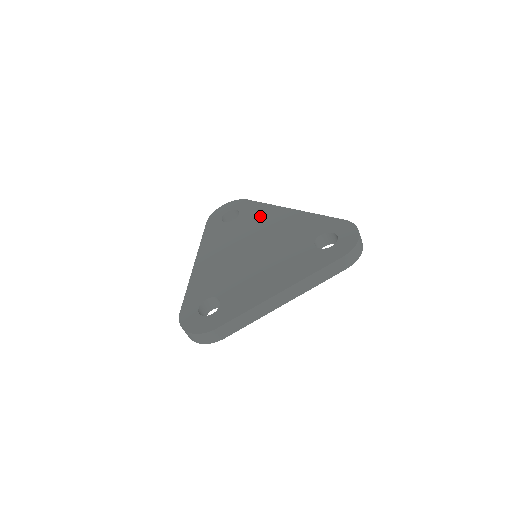
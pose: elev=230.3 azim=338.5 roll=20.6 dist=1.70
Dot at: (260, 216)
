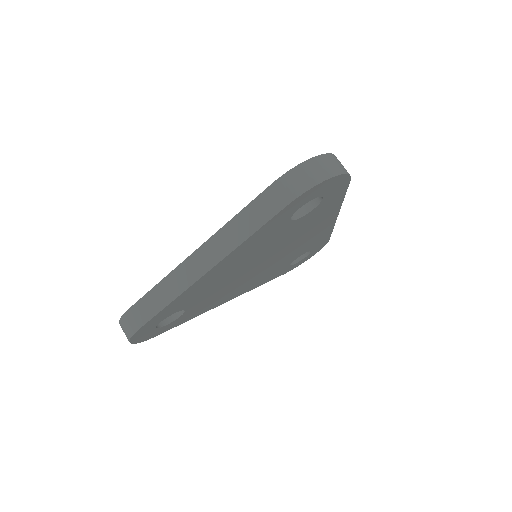
Dot at: occluded
